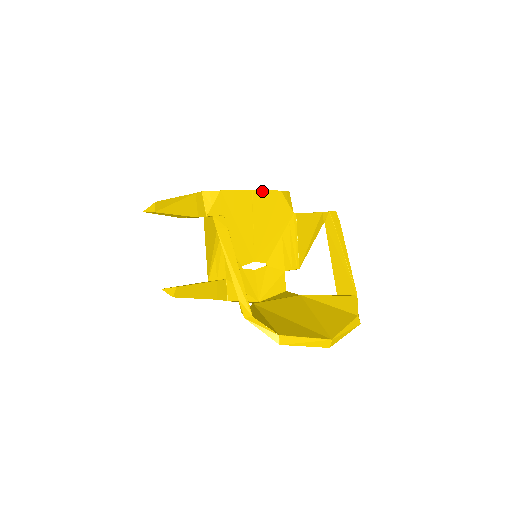
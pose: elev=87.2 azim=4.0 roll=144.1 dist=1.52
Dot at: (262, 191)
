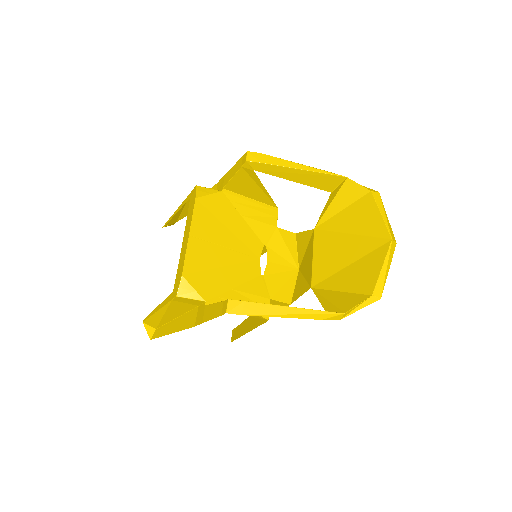
Dot at: (192, 223)
